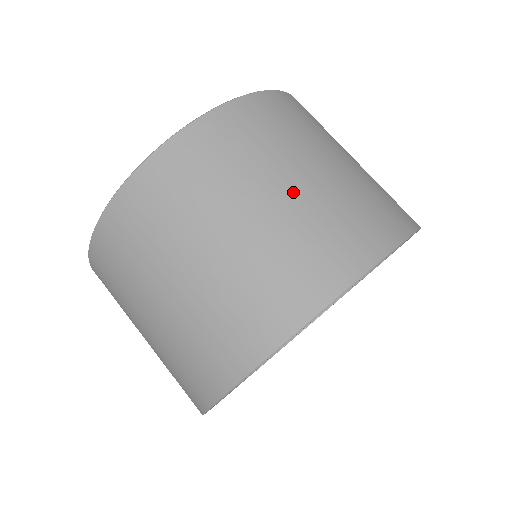
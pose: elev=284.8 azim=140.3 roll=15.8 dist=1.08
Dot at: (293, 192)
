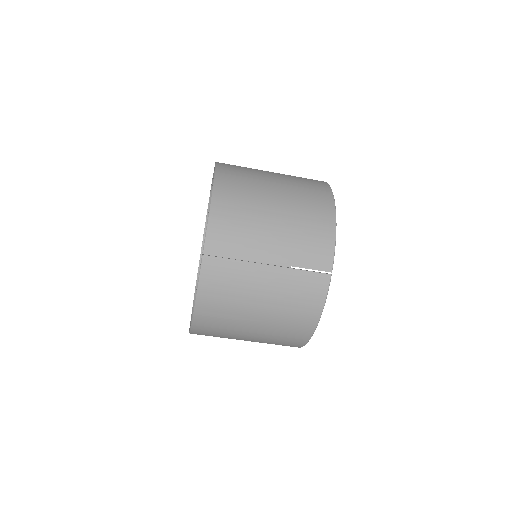
Dot at: (253, 338)
